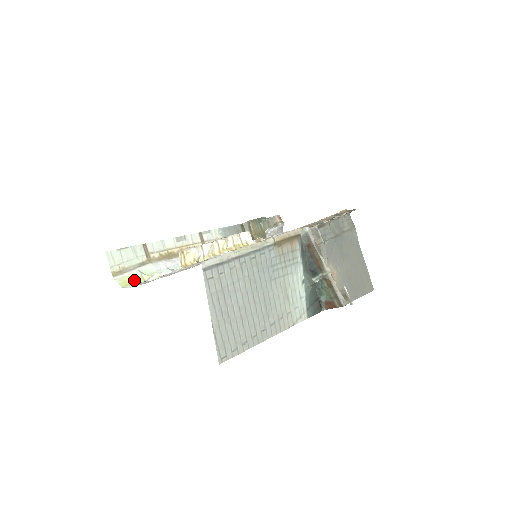
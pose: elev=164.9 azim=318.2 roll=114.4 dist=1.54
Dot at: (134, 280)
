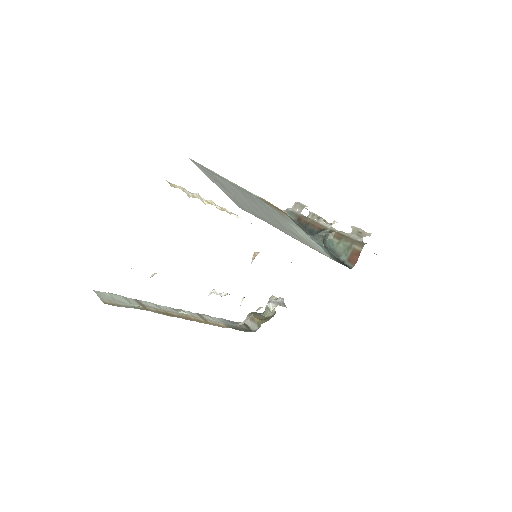
Dot at: occluded
